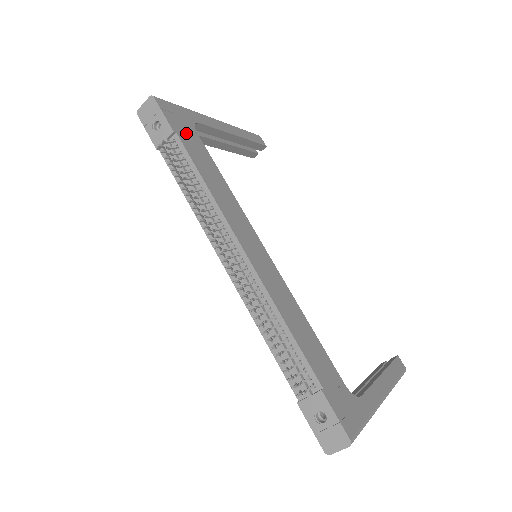
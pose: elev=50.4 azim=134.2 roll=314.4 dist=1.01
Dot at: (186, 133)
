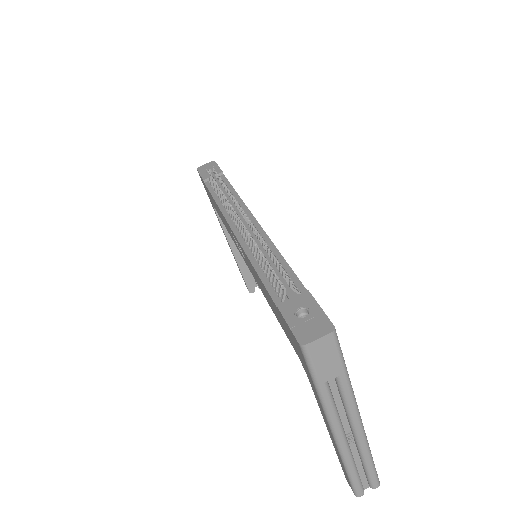
Dot at: occluded
